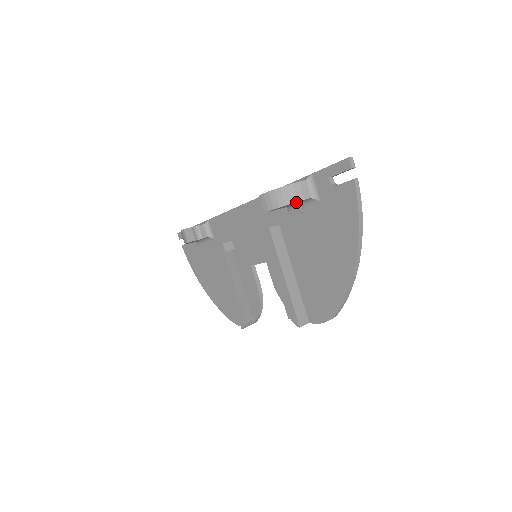
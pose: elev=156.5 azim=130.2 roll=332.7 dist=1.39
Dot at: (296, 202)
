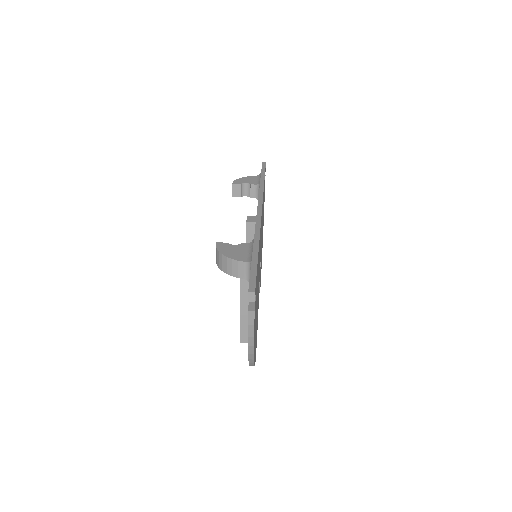
Dot at: (234, 273)
